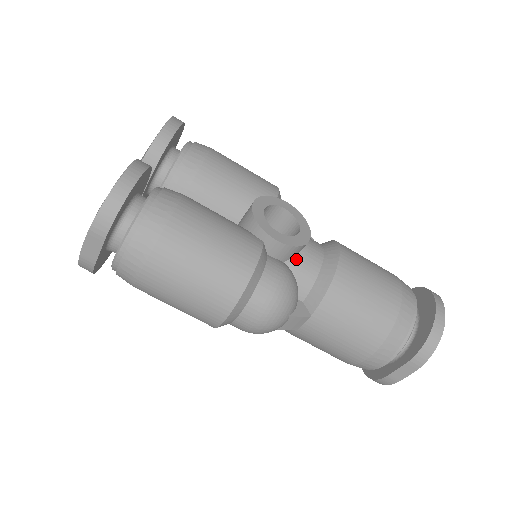
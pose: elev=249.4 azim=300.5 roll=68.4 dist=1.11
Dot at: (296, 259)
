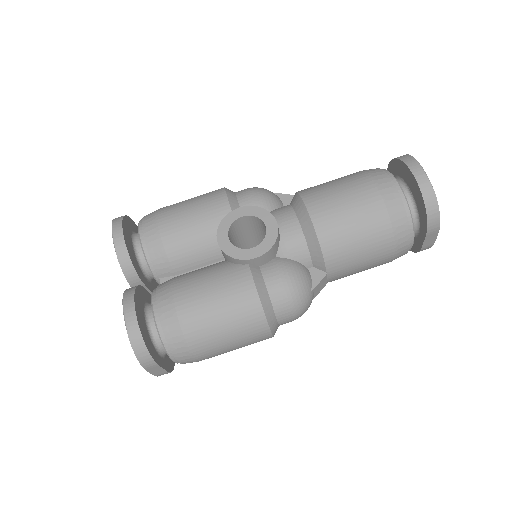
Dot at: (281, 247)
